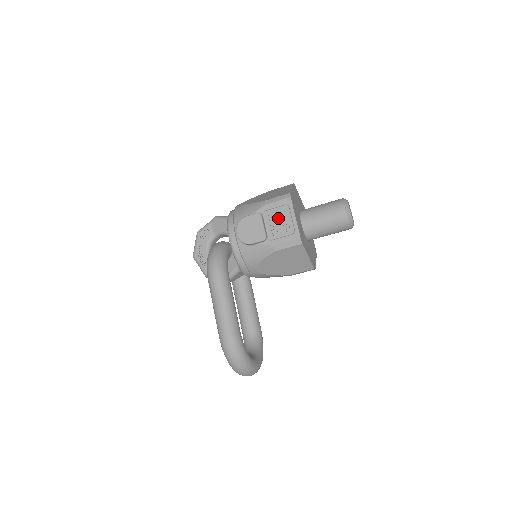
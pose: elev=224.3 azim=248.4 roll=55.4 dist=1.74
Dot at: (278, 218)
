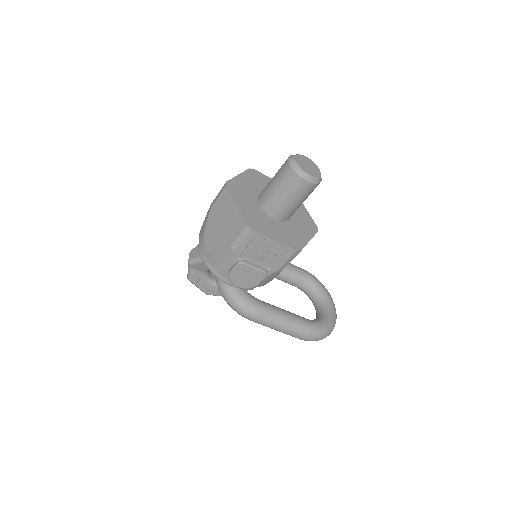
Dot at: (259, 251)
